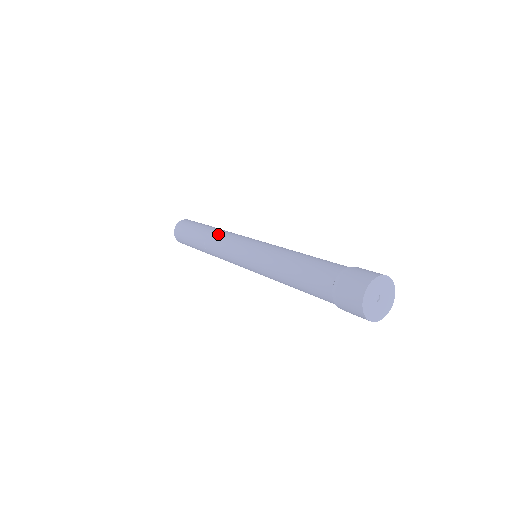
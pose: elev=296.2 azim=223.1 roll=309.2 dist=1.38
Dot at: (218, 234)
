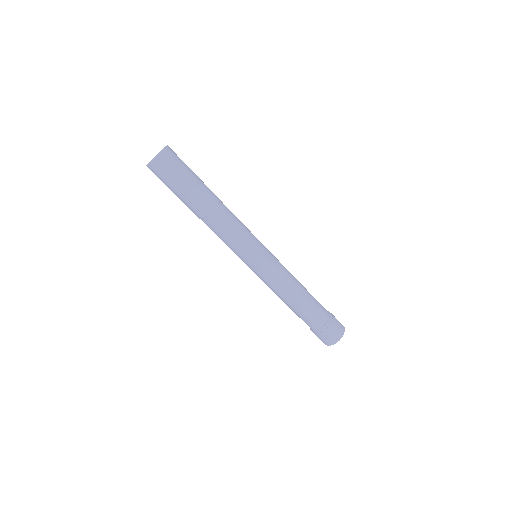
Dot at: (221, 226)
